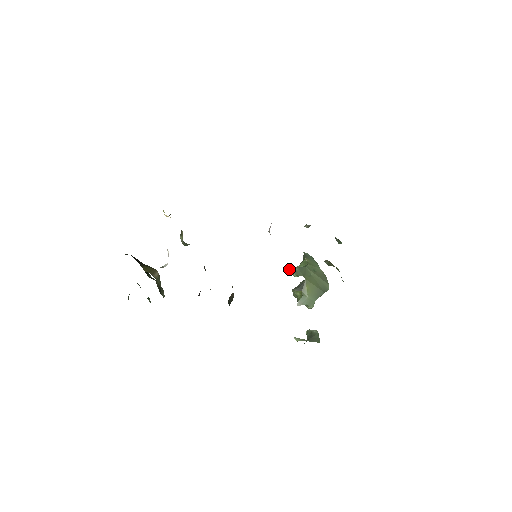
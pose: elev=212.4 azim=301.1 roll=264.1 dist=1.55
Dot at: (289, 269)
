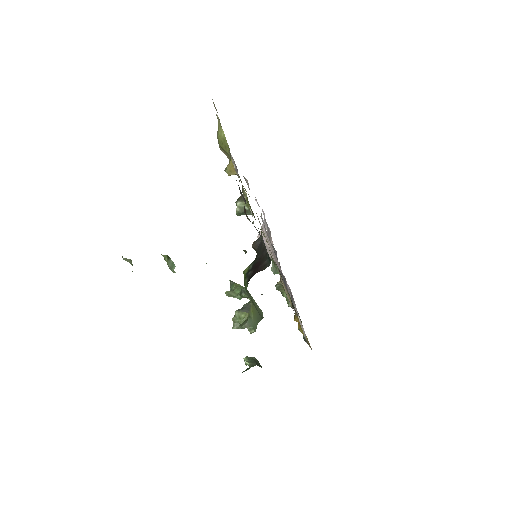
Dot at: (226, 291)
